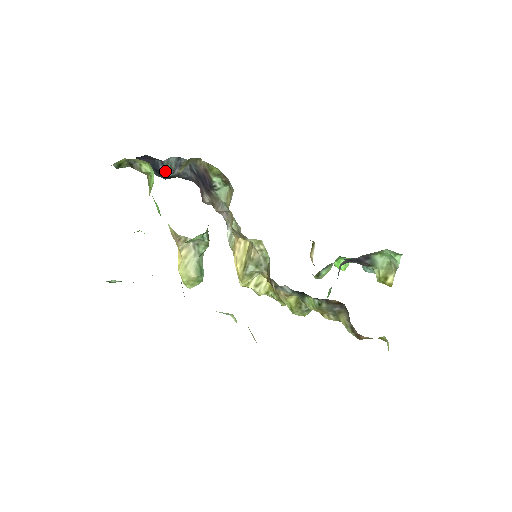
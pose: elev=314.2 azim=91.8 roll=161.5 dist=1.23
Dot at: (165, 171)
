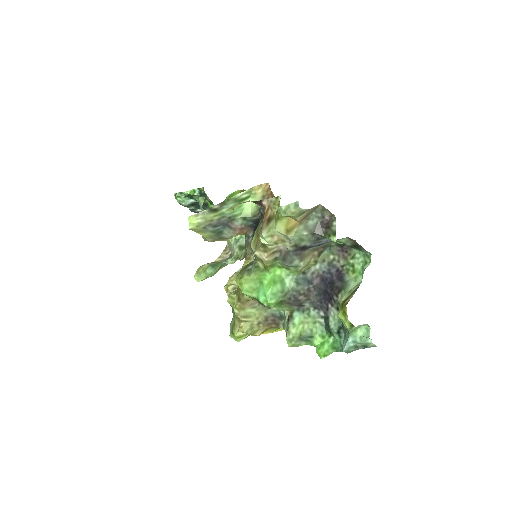
Dot at: occluded
